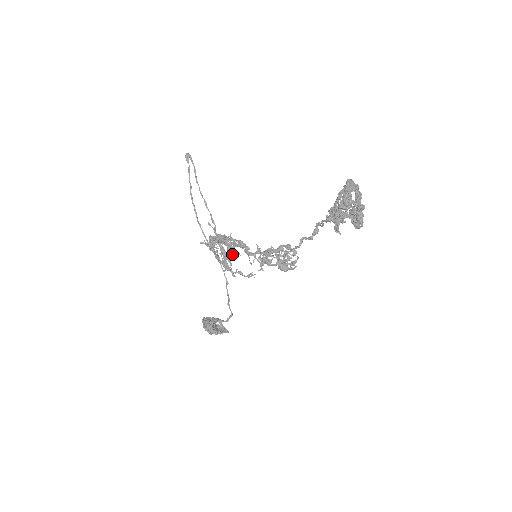
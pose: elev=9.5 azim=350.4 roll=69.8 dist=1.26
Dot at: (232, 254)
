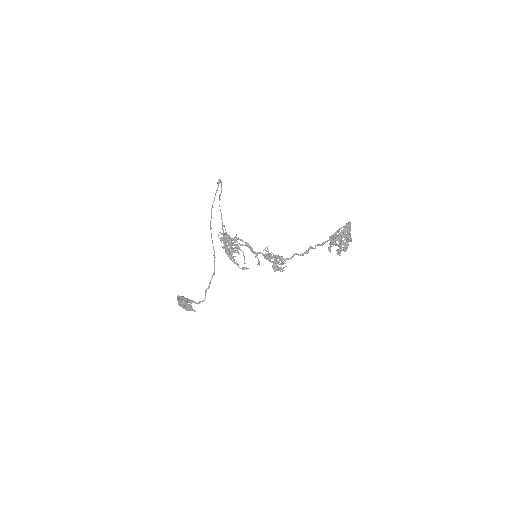
Dot at: (234, 251)
